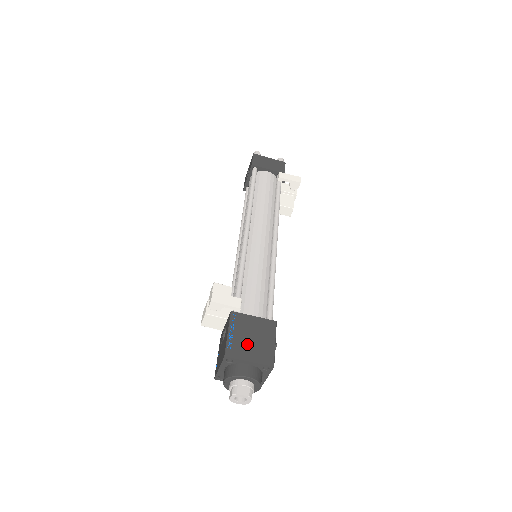
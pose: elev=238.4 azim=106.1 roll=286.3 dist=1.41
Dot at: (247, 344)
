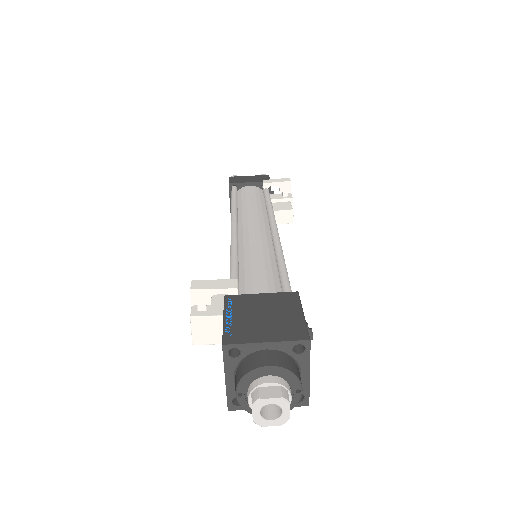
Dot at: (257, 324)
